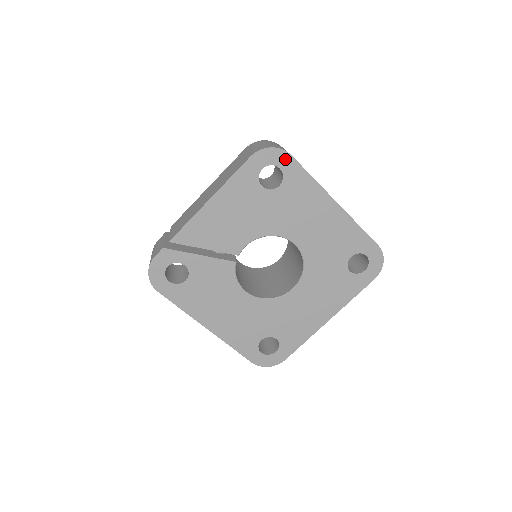
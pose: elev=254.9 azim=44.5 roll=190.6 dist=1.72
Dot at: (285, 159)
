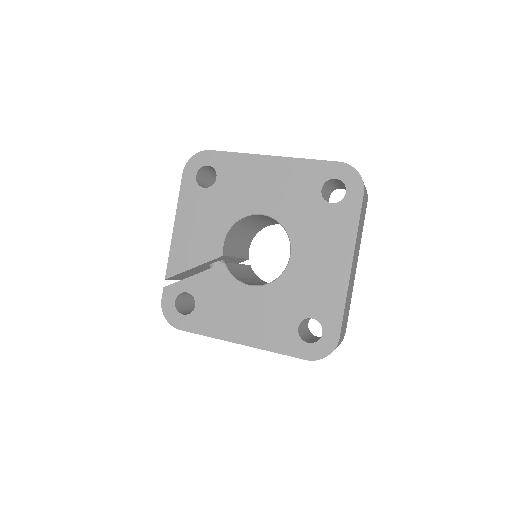
Dot at: (207, 156)
